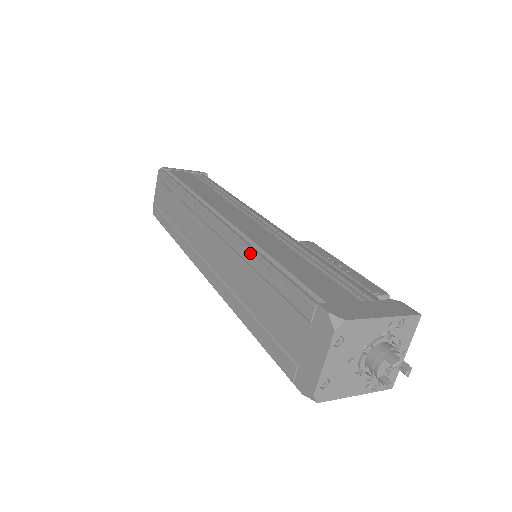
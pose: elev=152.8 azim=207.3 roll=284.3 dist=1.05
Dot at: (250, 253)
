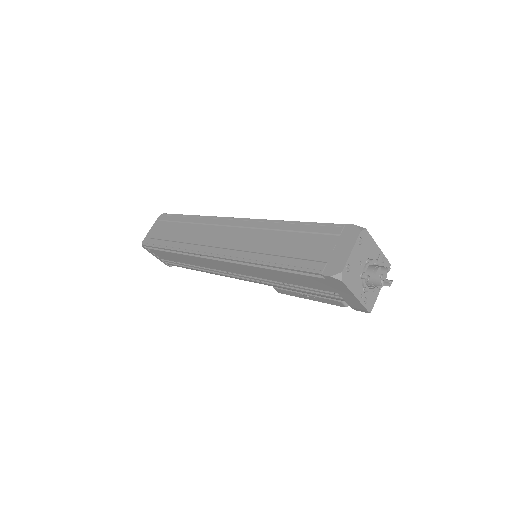
Dot at: (279, 223)
